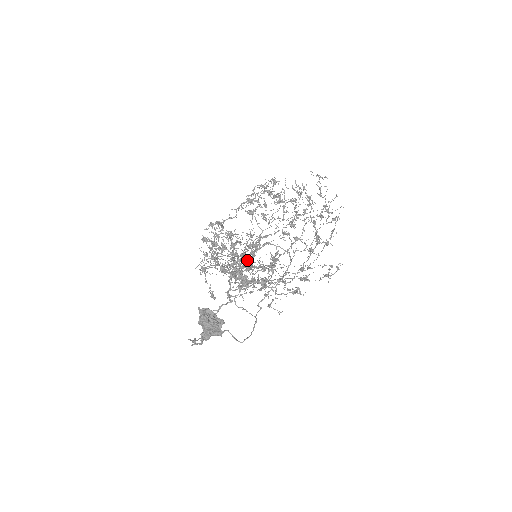
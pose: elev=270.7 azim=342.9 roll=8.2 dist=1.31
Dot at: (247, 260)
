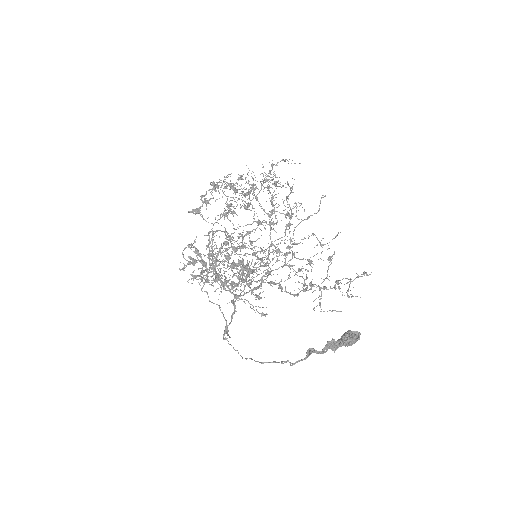
Dot at: (327, 272)
